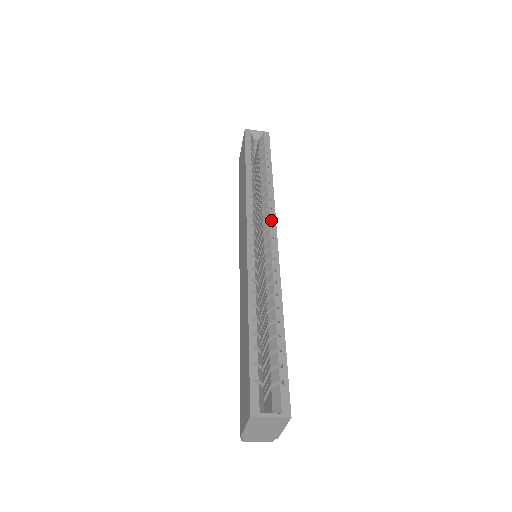
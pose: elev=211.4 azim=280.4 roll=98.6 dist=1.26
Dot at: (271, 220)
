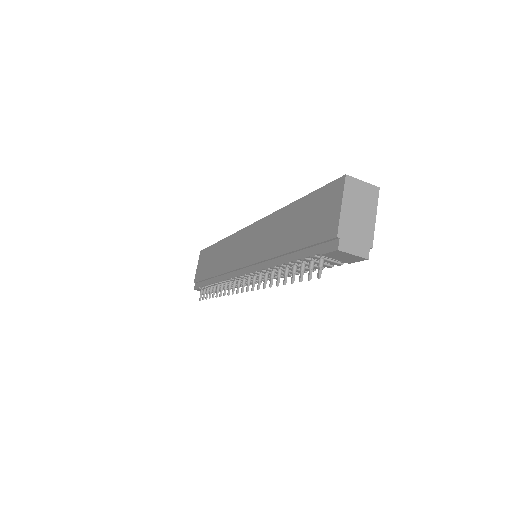
Dot at: occluded
